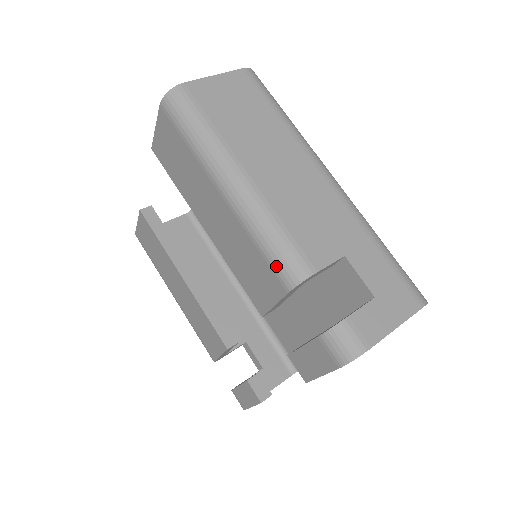
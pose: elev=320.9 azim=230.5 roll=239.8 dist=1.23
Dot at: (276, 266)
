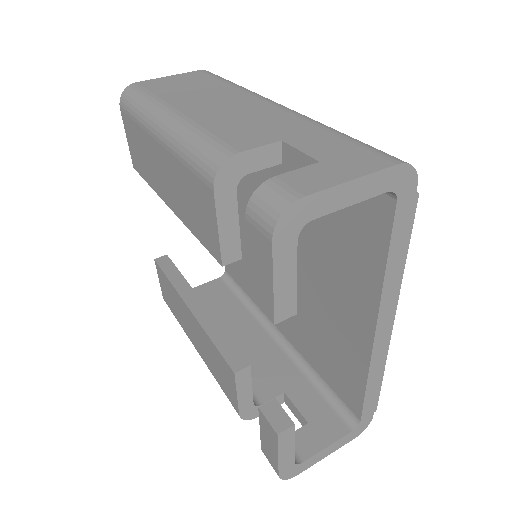
Dot at: (199, 168)
